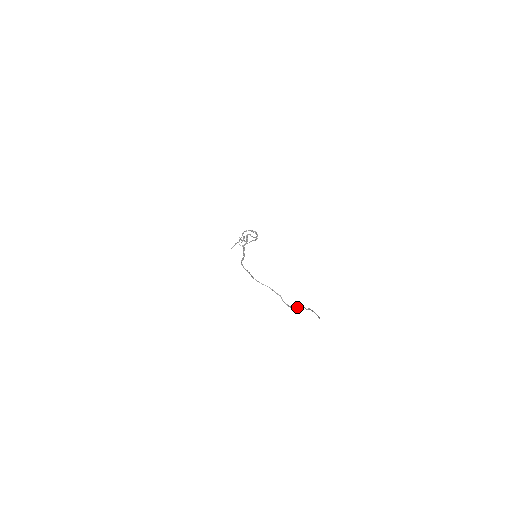
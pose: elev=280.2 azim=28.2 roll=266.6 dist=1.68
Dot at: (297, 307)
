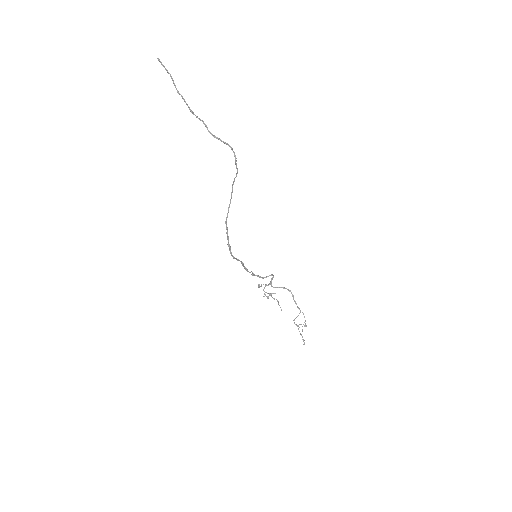
Dot at: (216, 138)
